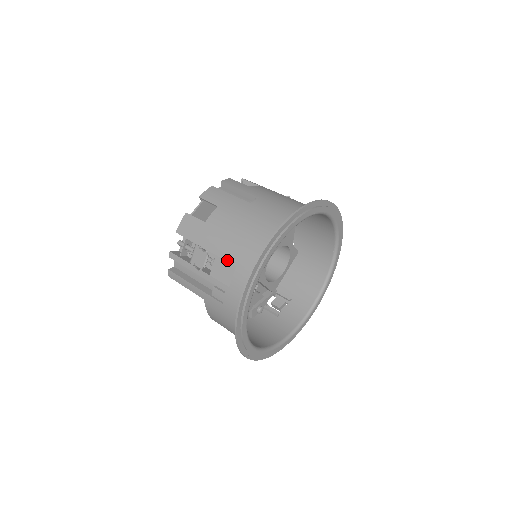
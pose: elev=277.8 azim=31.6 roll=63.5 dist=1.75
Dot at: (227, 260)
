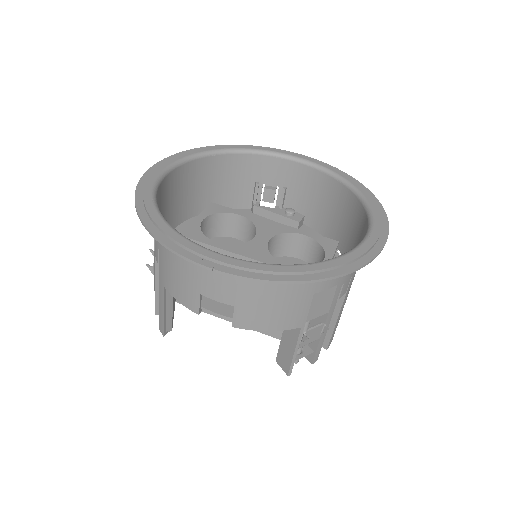
Dot at: occluded
